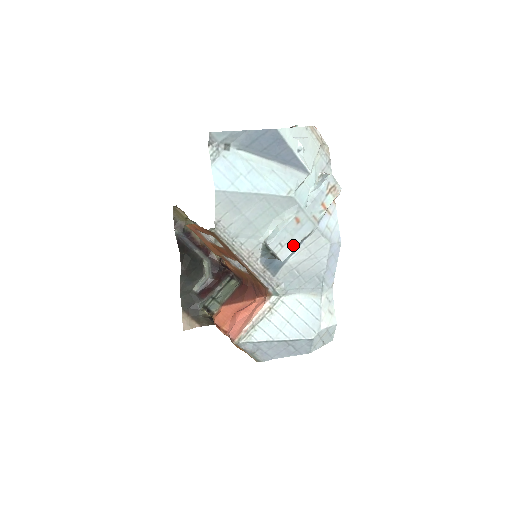
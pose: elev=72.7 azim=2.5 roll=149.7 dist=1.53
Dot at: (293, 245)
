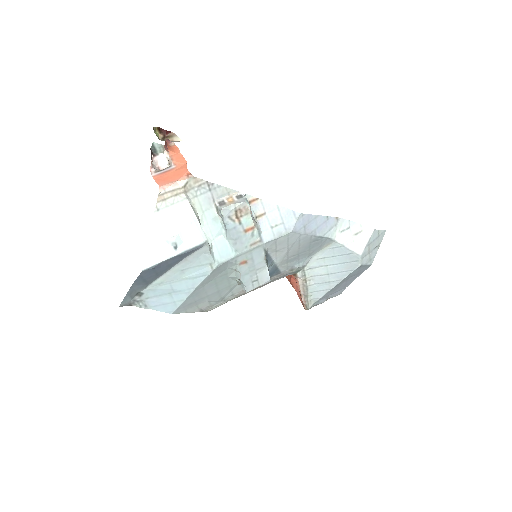
Dot at: (263, 270)
